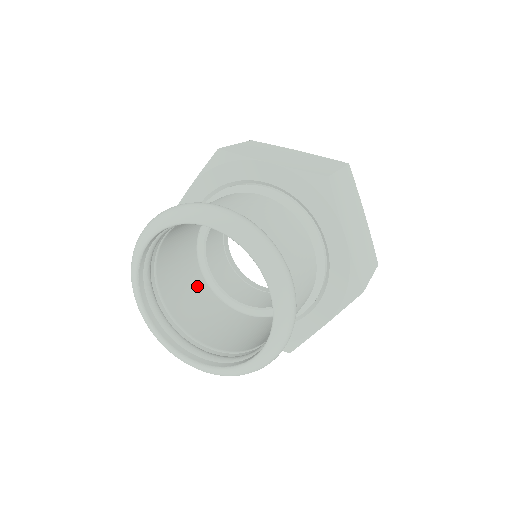
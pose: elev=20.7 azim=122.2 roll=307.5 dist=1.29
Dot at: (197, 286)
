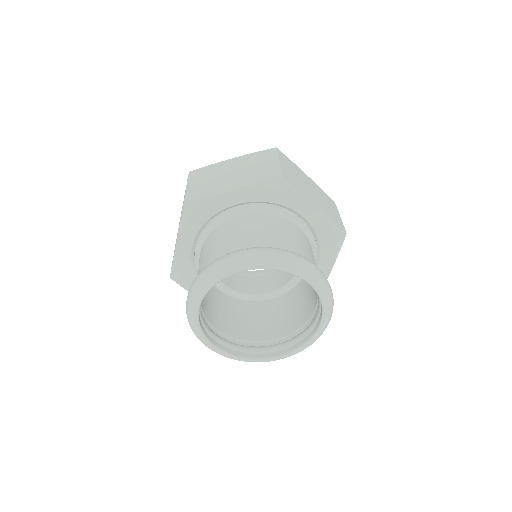
Dot at: occluded
